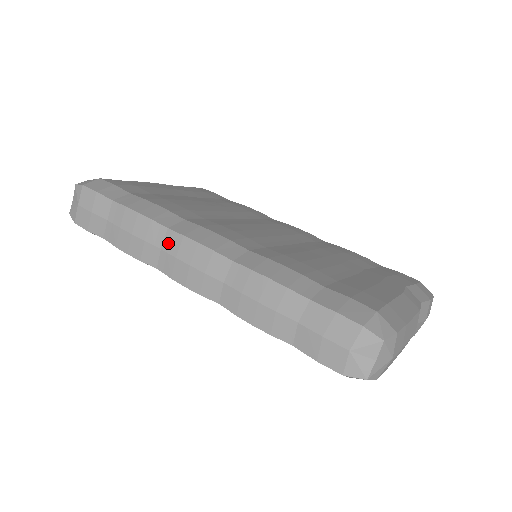
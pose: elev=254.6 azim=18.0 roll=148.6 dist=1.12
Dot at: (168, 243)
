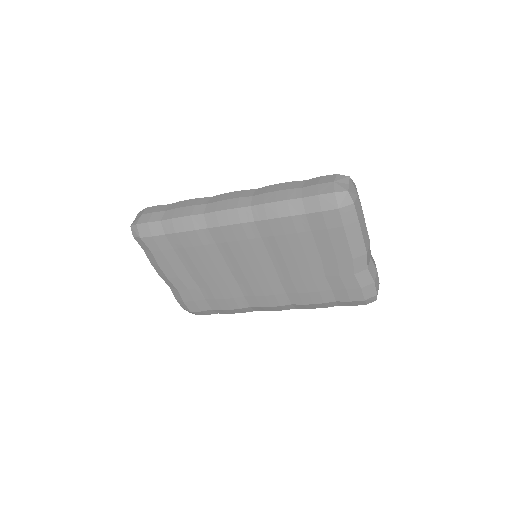
Dot at: (212, 200)
